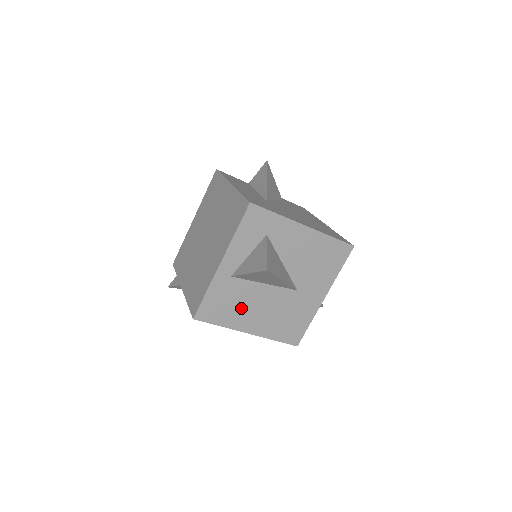
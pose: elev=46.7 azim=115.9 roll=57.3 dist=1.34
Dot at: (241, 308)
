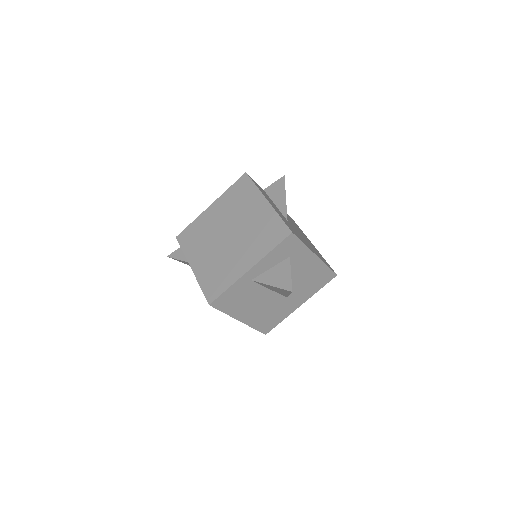
Dot at: (245, 303)
